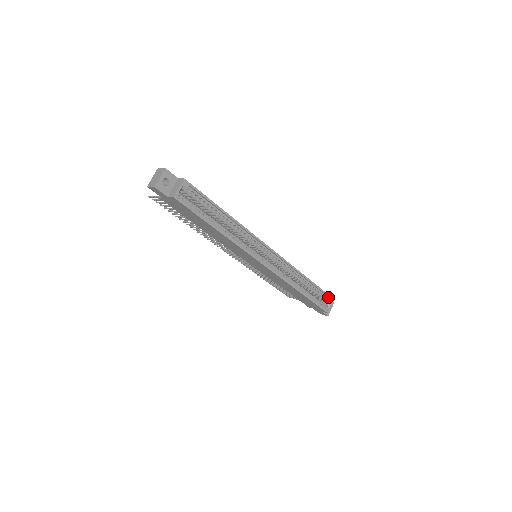
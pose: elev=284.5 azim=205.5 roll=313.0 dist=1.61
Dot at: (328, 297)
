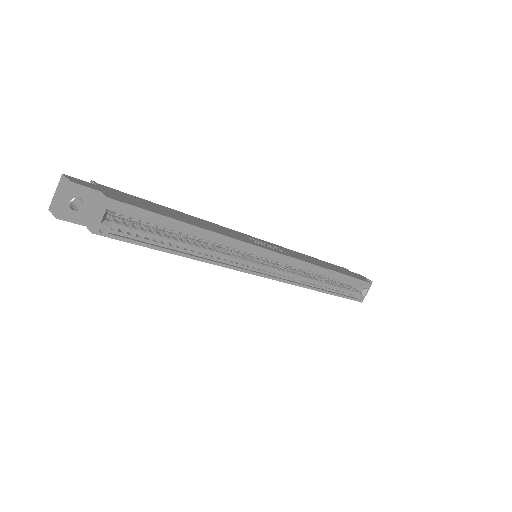
Dot at: (364, 282)
